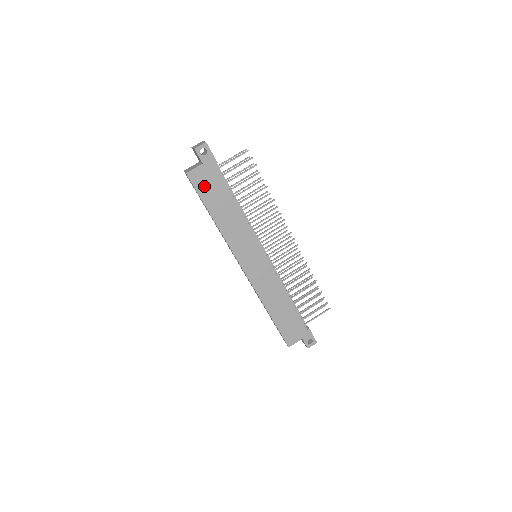
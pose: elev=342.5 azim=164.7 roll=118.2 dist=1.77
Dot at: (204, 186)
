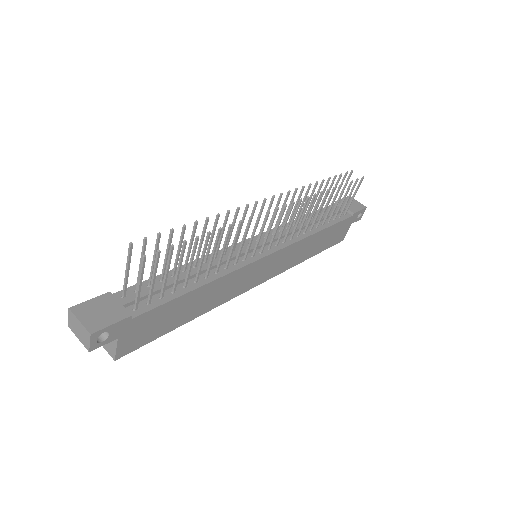
Dot at: (147, 334)
